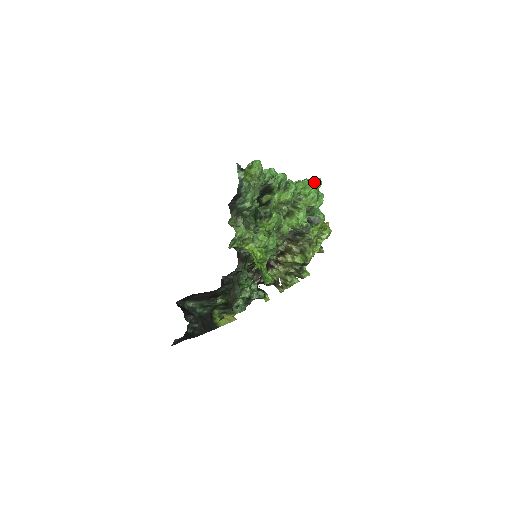
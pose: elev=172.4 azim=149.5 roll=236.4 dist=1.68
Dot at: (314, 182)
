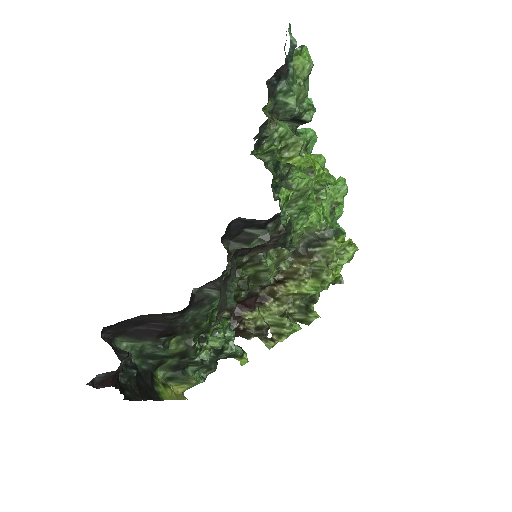
Dot at: occluded
